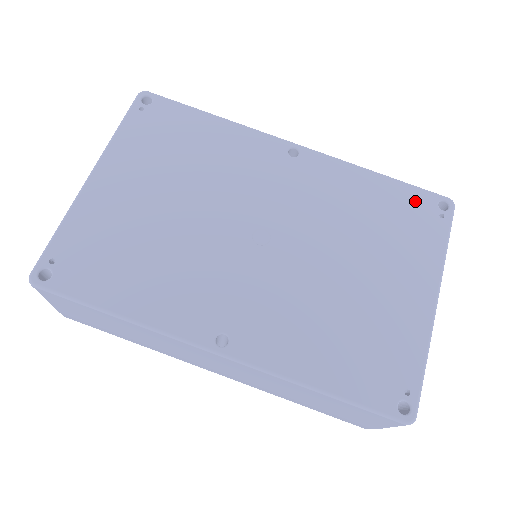
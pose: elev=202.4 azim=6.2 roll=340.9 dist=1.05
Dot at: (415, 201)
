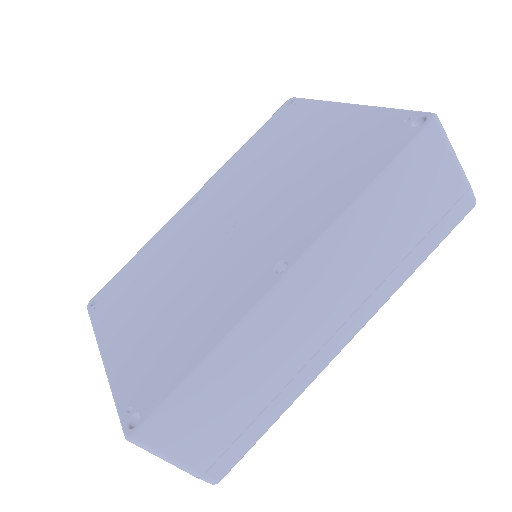
Dot at: (274, 122)
